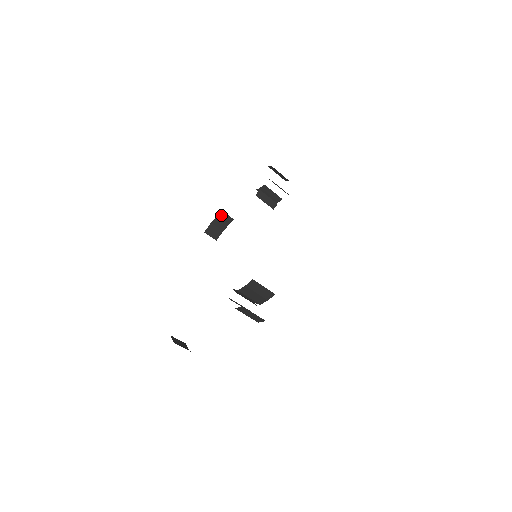
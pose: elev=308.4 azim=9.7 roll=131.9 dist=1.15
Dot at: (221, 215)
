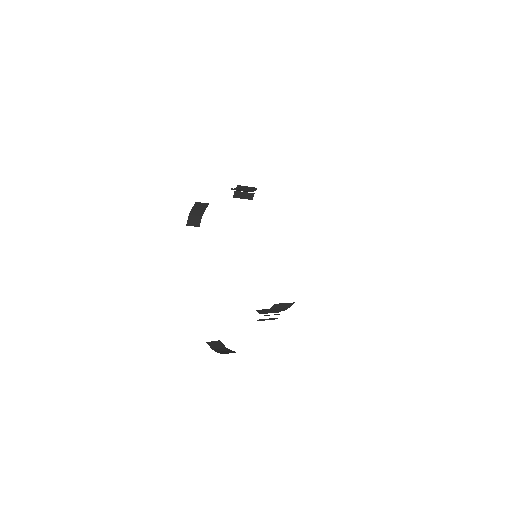
Dot at: (196, 205)
